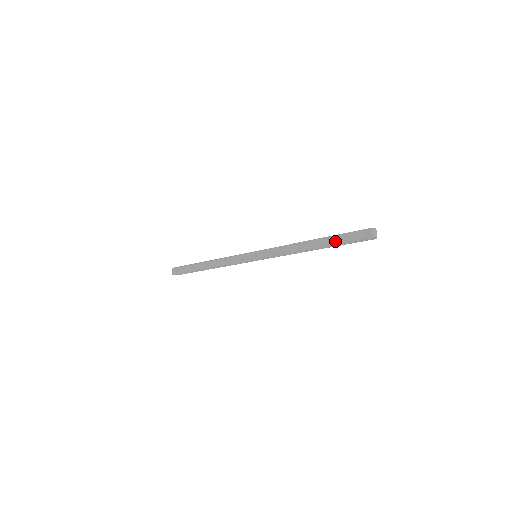
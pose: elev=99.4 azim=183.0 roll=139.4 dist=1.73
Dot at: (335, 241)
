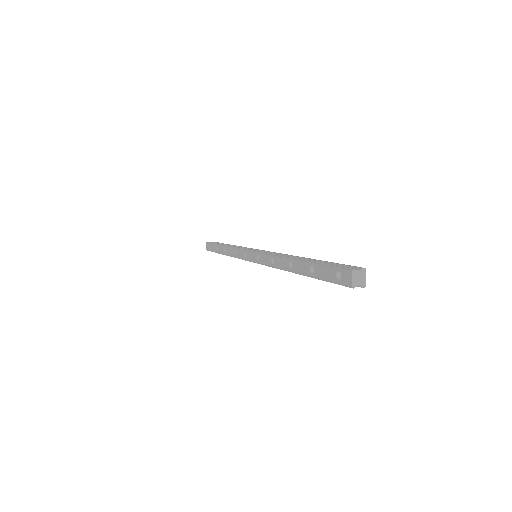
Dot at: (313, 272)
